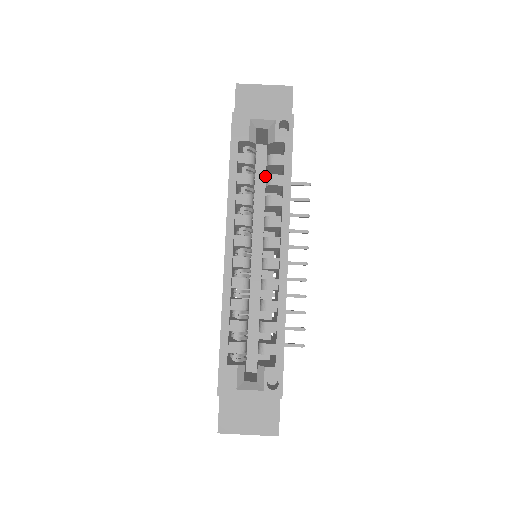
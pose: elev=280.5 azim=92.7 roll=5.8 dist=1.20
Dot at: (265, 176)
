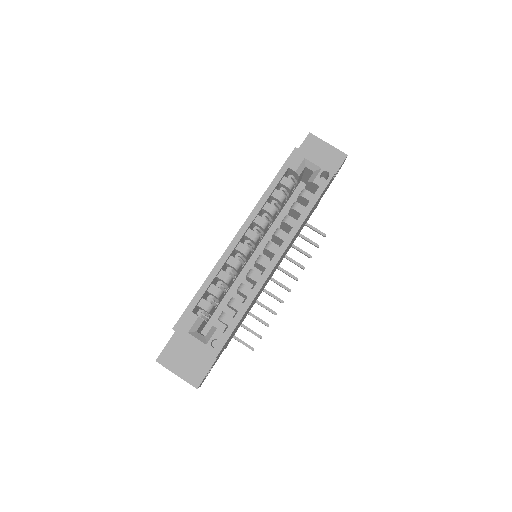
Dot at: occluded
